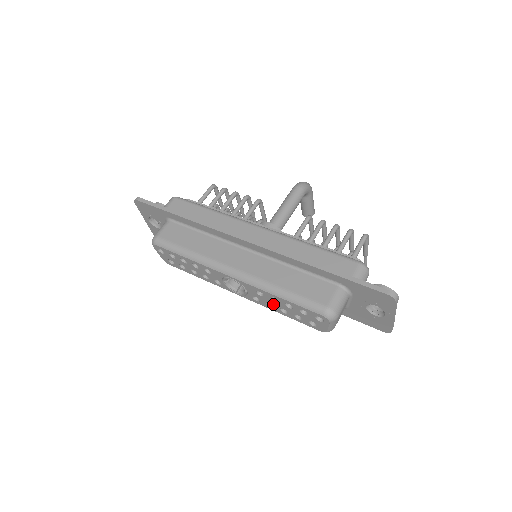
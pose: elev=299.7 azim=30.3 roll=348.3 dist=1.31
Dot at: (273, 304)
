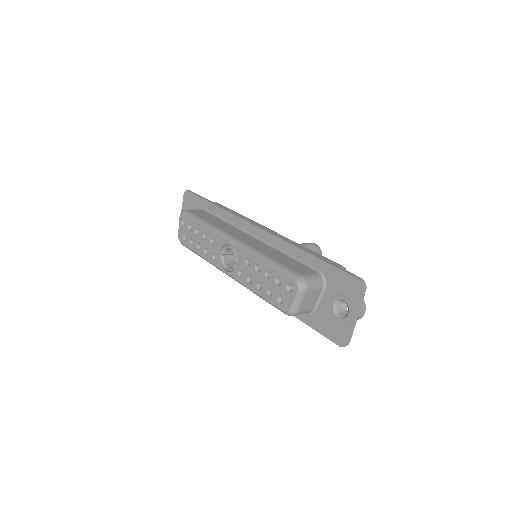
Dot at: (253, 277)
